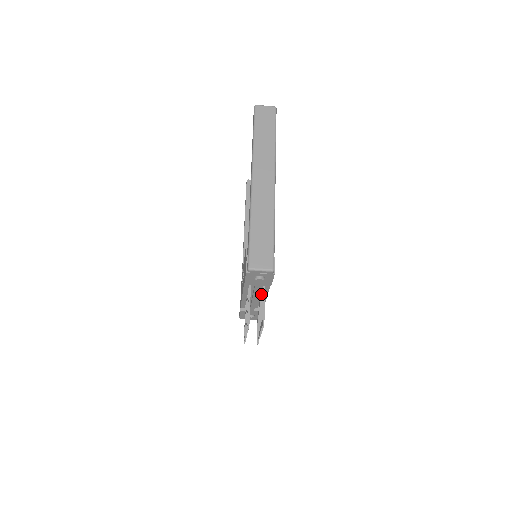
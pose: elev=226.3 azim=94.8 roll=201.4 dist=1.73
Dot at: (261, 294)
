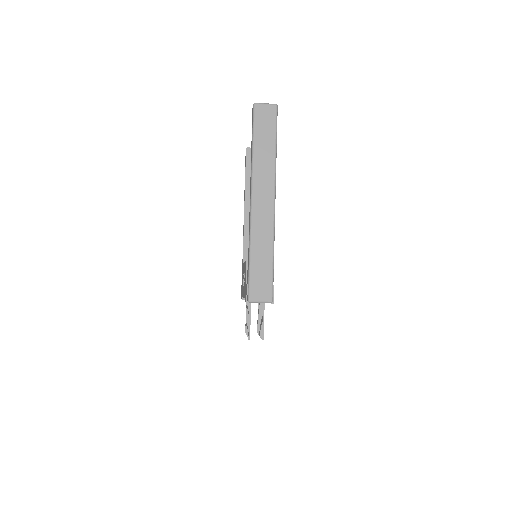
Dot at: occluded
